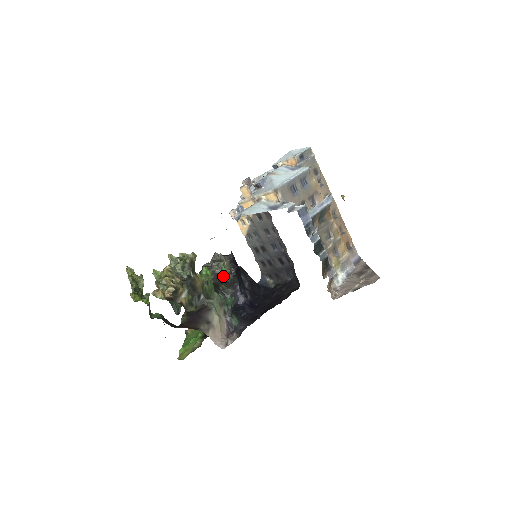
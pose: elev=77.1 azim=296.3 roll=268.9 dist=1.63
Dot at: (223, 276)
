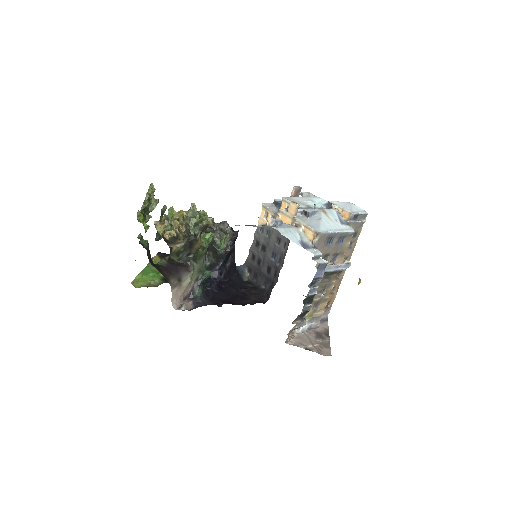
Dot at: (218, 247)
